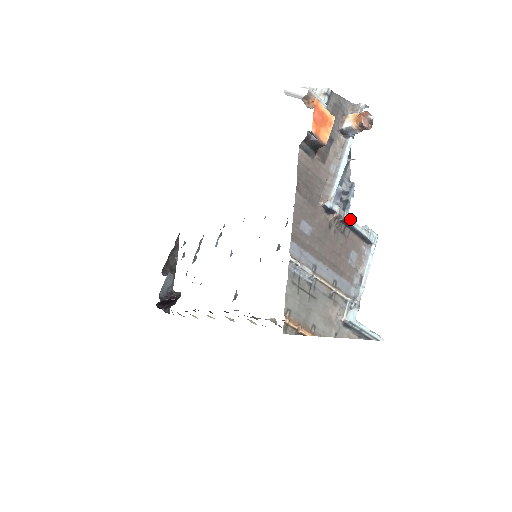
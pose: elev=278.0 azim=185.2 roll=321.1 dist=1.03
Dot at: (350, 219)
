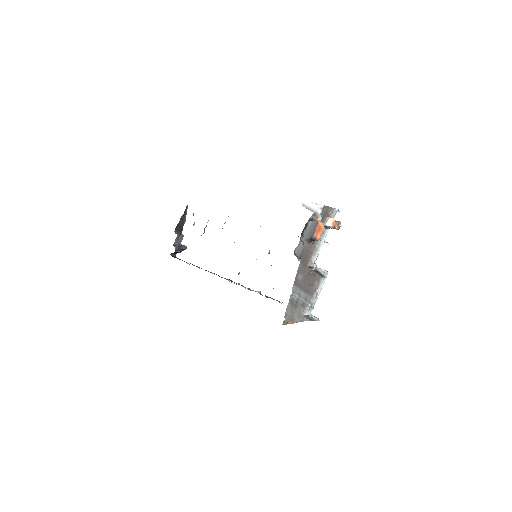
Dot at: (319, 269)
